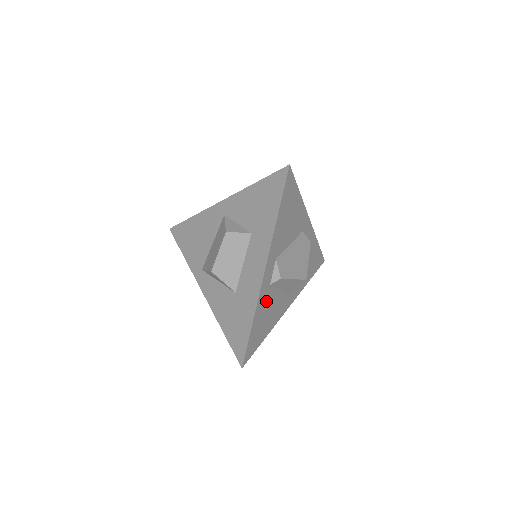
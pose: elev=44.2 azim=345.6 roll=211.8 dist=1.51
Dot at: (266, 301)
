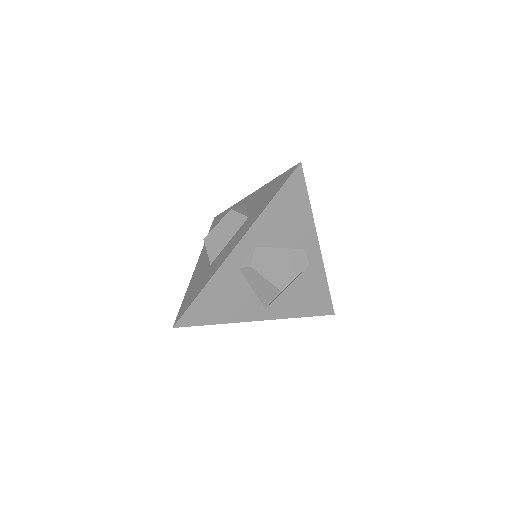
Dot at: (229, 282)
